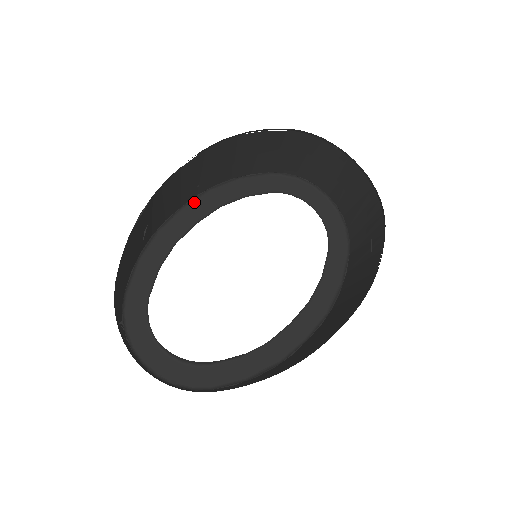
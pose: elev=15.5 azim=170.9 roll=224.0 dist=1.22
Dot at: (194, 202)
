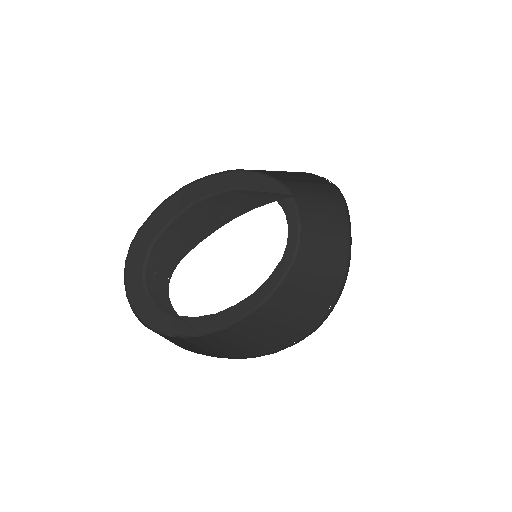
Dot at: (221, 174)
